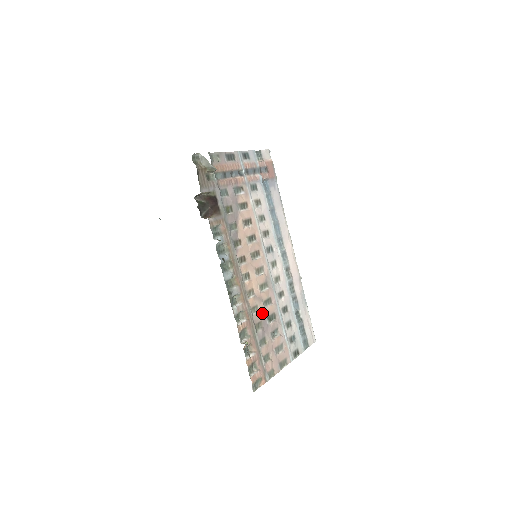
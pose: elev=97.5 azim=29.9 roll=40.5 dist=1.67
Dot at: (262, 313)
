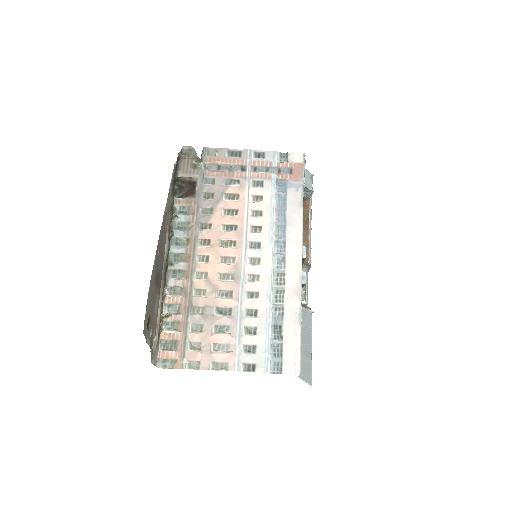
Dot at: (210, 300)
